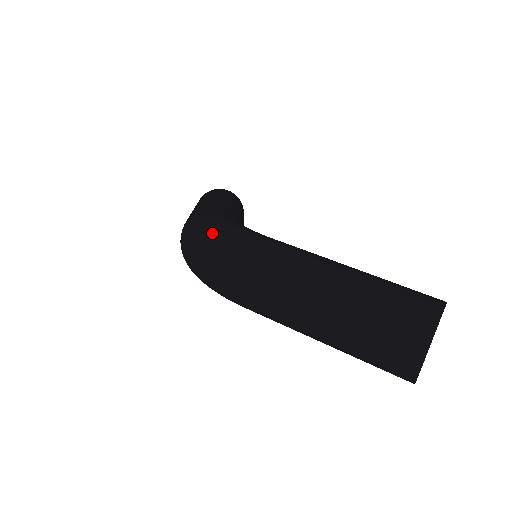
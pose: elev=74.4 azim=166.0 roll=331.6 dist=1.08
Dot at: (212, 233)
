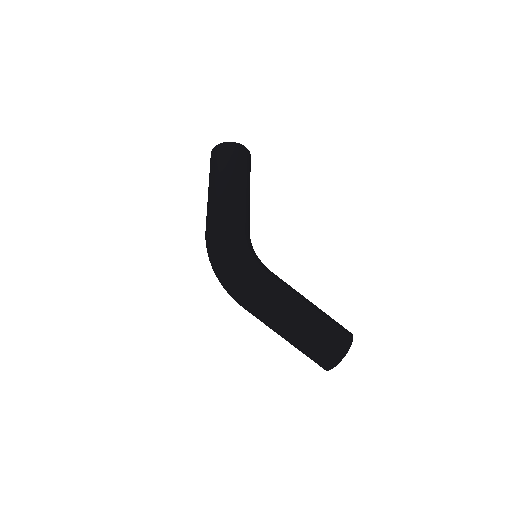
Dot at: (231, 269)
